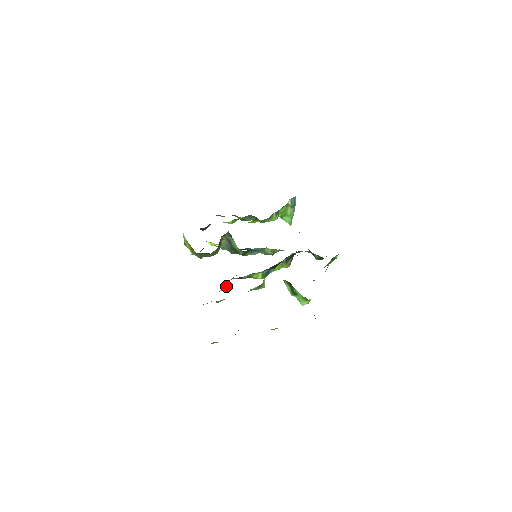
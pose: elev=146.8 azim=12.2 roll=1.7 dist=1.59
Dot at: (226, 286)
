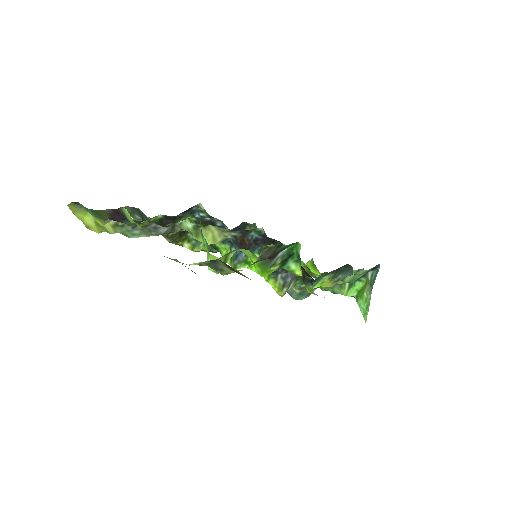
Dot at: (195, 249)
